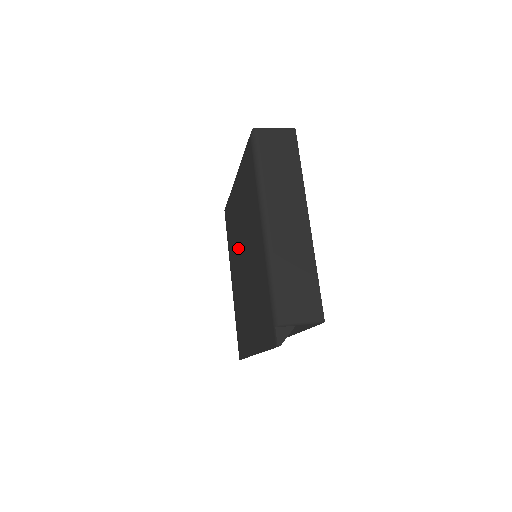
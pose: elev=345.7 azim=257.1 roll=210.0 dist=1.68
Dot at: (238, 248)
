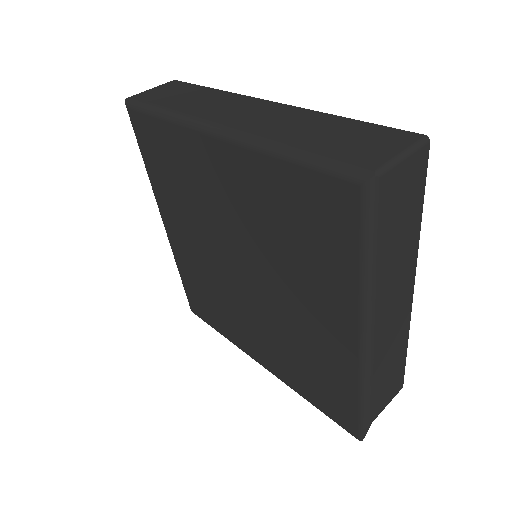
Dot at: (214, 234)
